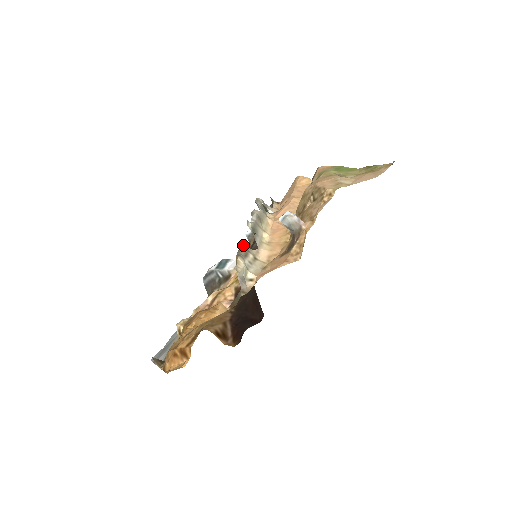
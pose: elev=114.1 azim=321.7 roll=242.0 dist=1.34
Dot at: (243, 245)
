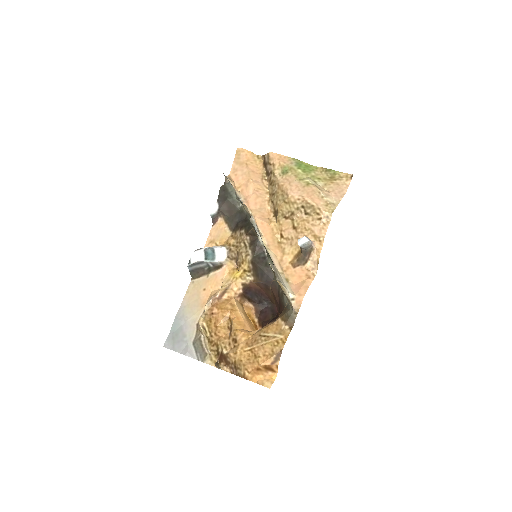
Dot at: (272, 266)
